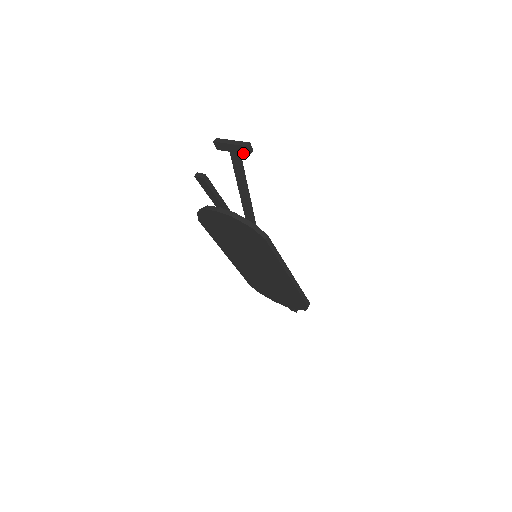
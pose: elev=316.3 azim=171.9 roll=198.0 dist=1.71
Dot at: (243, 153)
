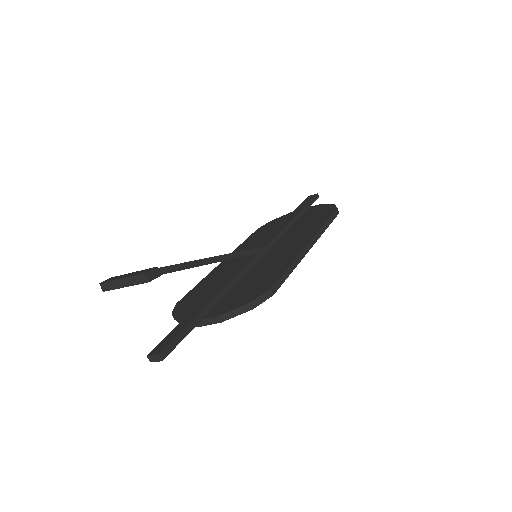
Dot at: occluded
